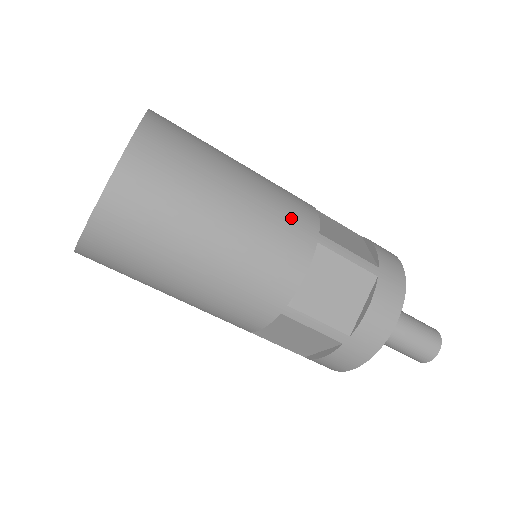
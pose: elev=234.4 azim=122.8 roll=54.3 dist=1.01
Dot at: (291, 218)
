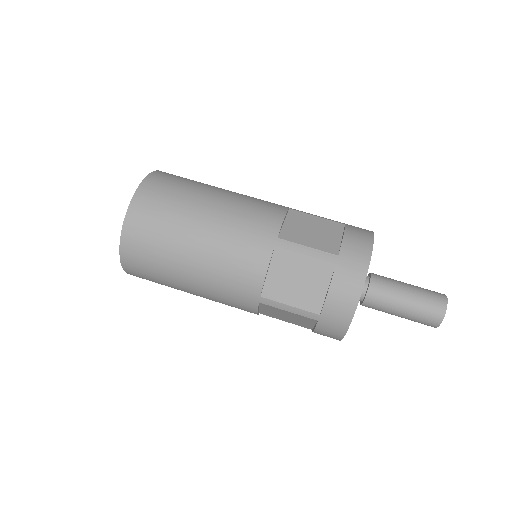
Dot at: occluded
